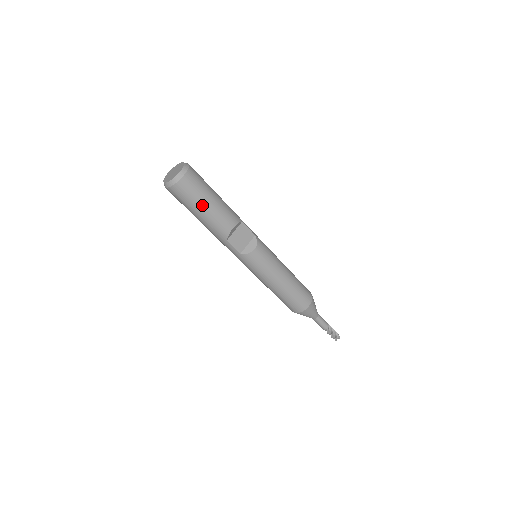
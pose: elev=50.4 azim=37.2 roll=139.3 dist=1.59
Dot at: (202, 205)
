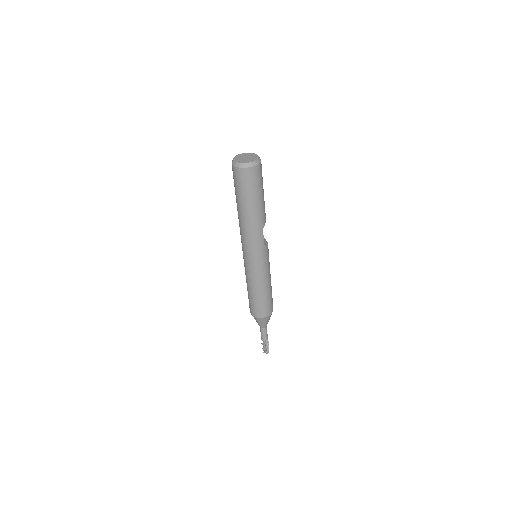
Dot at: (263, 190)
